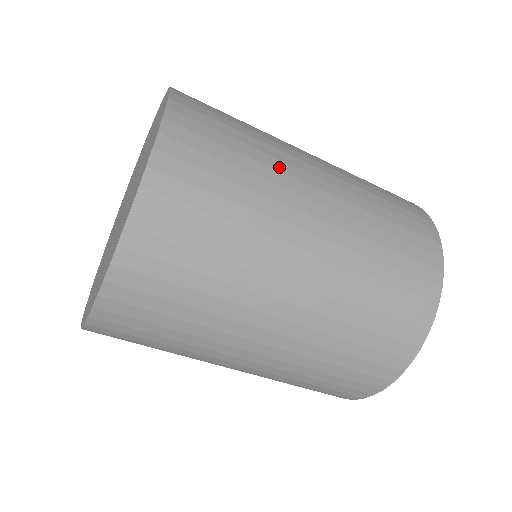
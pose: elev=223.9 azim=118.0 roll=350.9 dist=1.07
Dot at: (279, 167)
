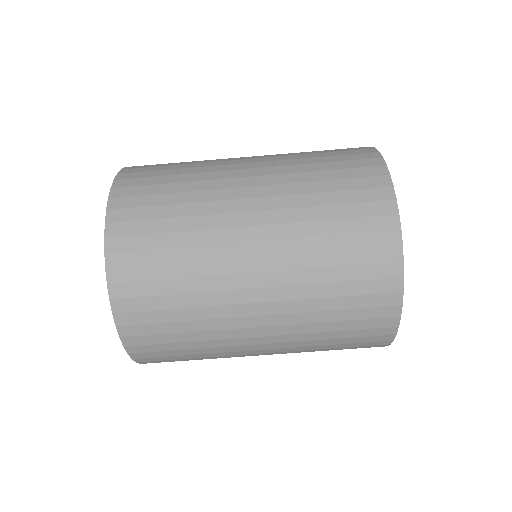
Dot at: occluded
